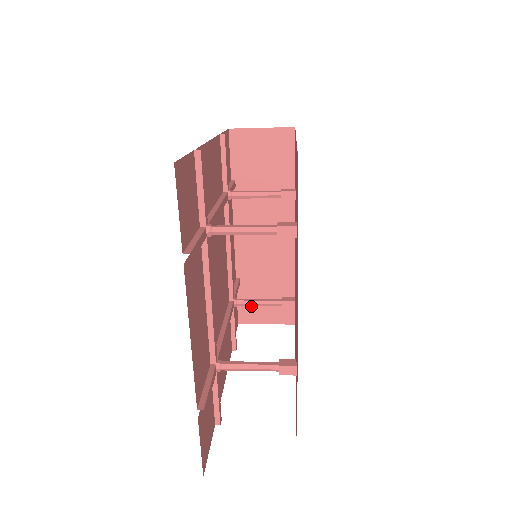
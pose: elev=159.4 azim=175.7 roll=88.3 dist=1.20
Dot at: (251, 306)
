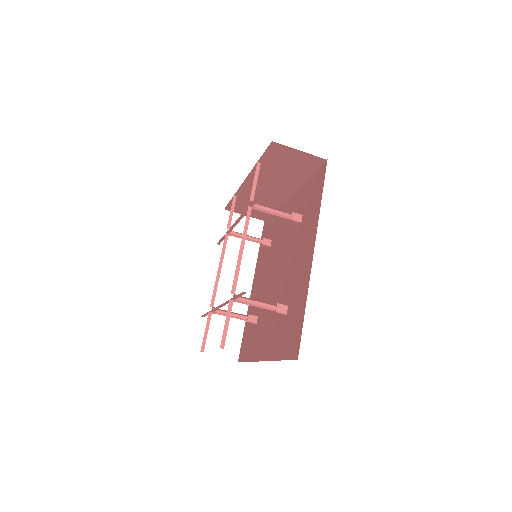
Dot at: (238, 207)
